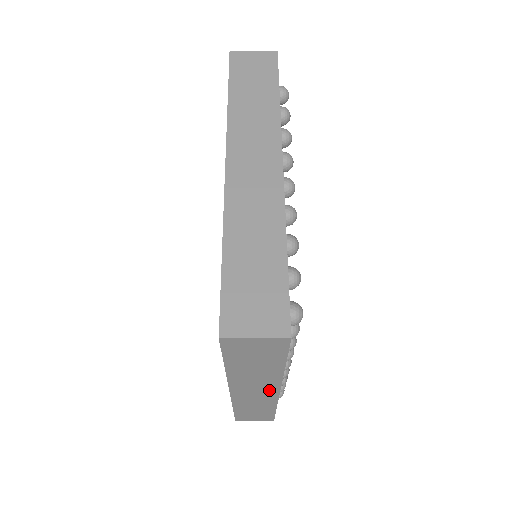
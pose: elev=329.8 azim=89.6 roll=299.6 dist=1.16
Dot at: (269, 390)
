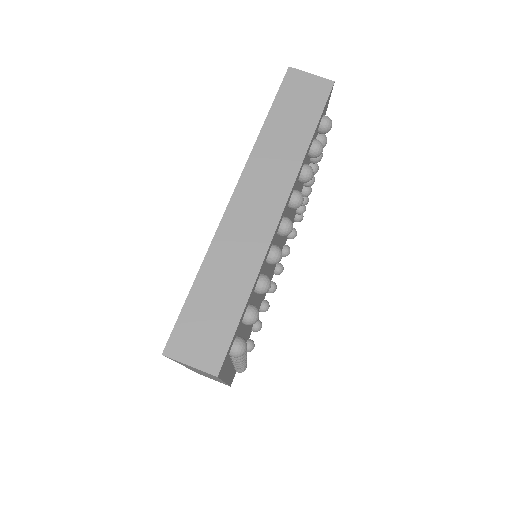
Dot at: occluded
